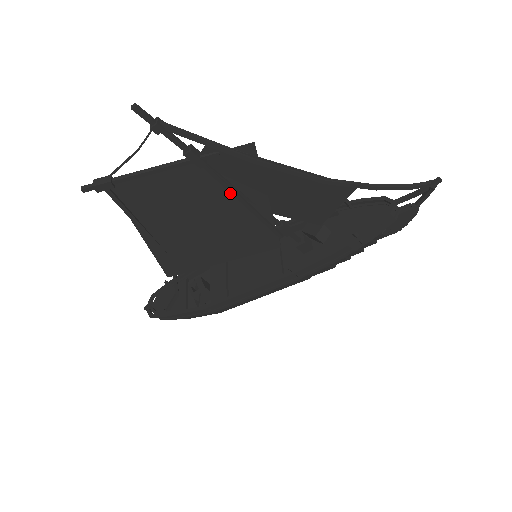
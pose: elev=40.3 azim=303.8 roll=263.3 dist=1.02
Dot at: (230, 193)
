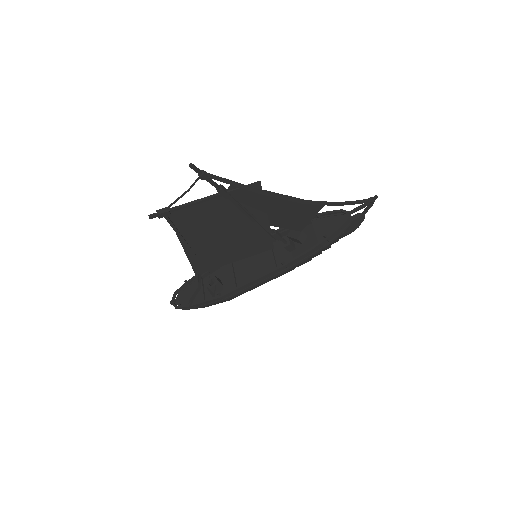
Dot at: (243, 213)
